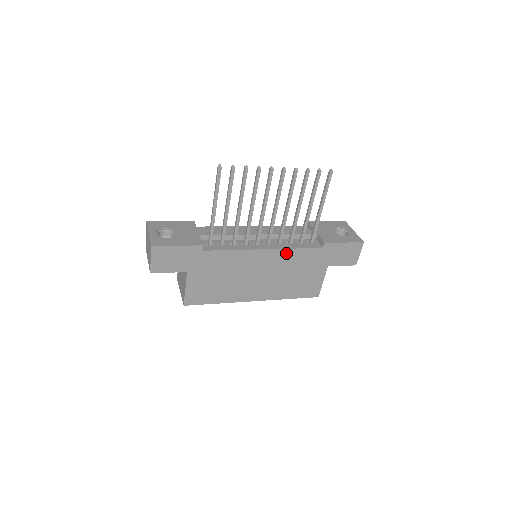
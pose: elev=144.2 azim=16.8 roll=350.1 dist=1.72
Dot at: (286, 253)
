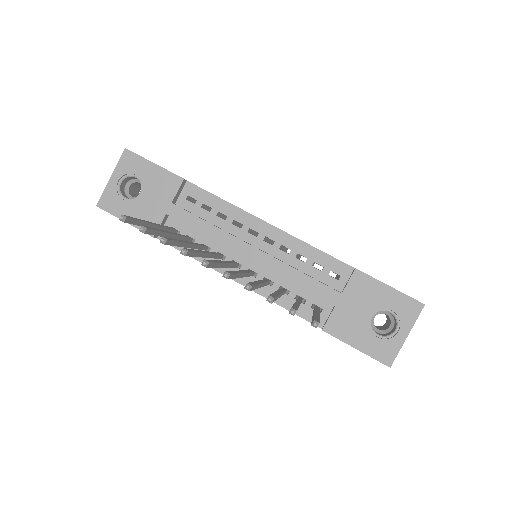
Dot at: occluded
